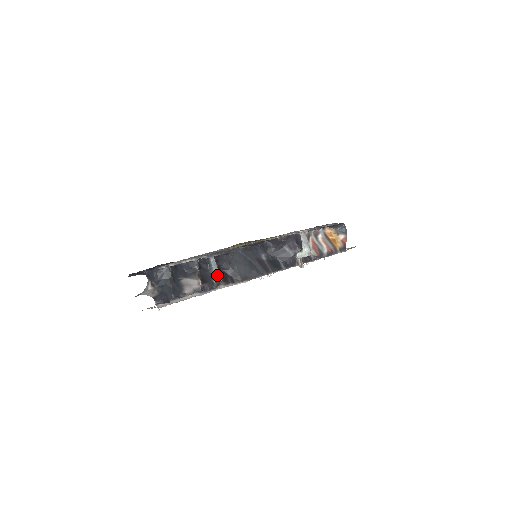
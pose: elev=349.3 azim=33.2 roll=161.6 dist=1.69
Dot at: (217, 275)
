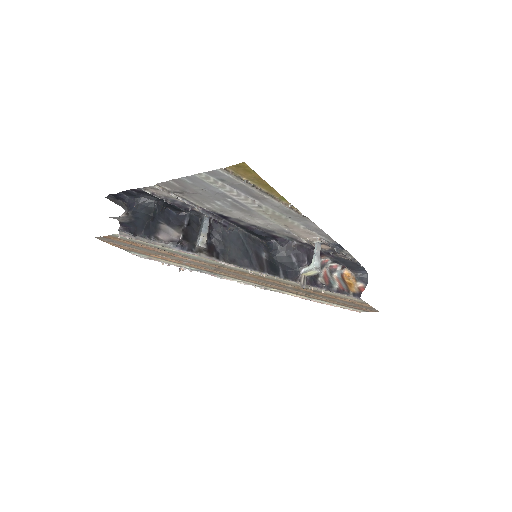
Dot at: (203, 239)
